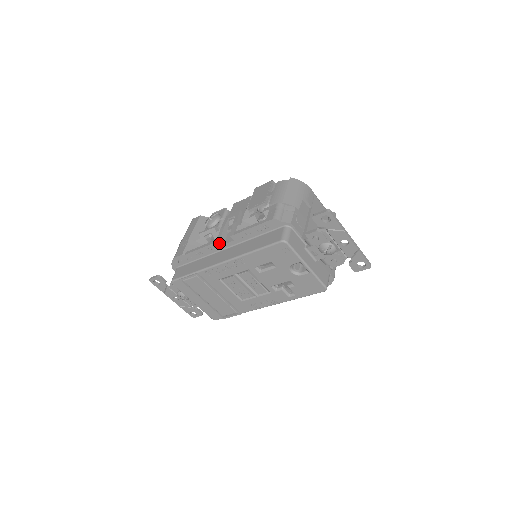
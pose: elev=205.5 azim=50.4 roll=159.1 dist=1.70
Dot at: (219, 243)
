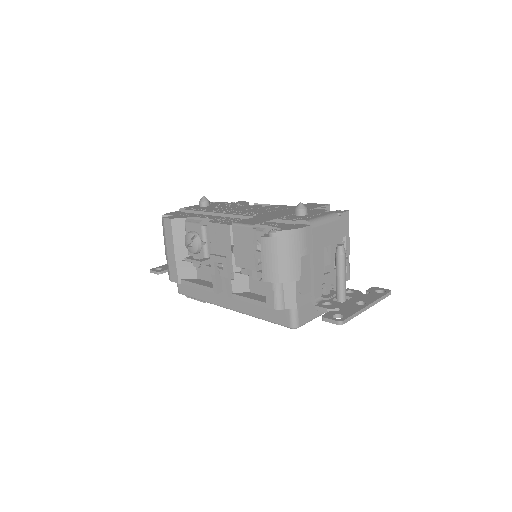
Dot at: (217, 292)
